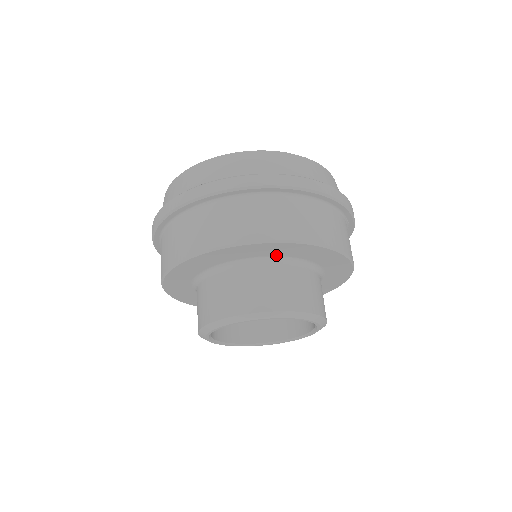
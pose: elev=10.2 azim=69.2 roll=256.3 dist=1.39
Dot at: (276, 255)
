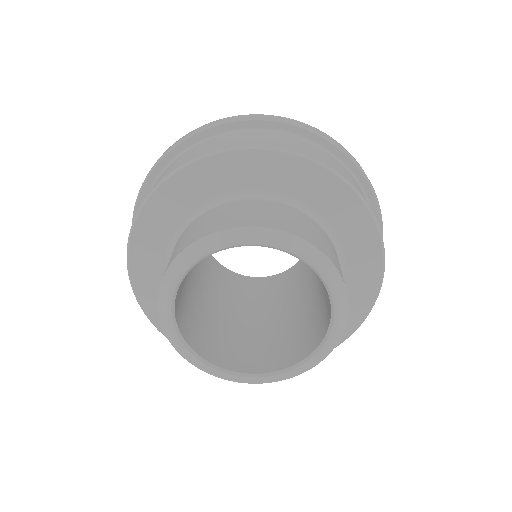
Dot at: (188, 211)
